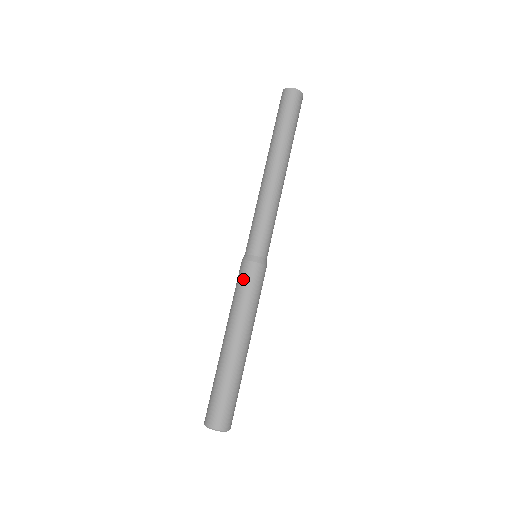
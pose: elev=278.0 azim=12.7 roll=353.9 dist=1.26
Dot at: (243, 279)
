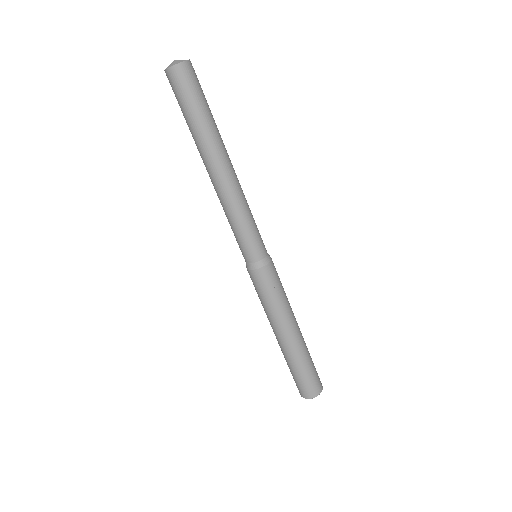
Dot at: (263, 286)
